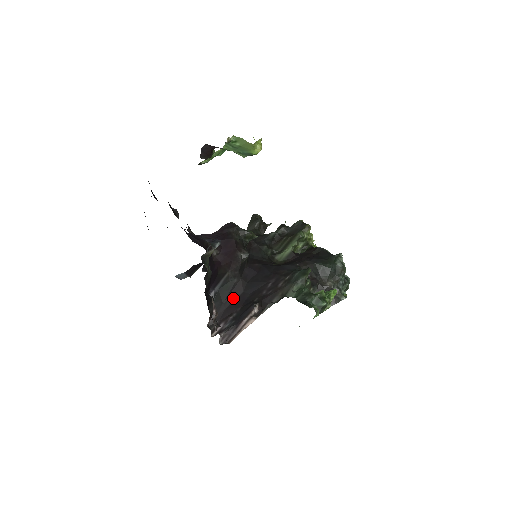
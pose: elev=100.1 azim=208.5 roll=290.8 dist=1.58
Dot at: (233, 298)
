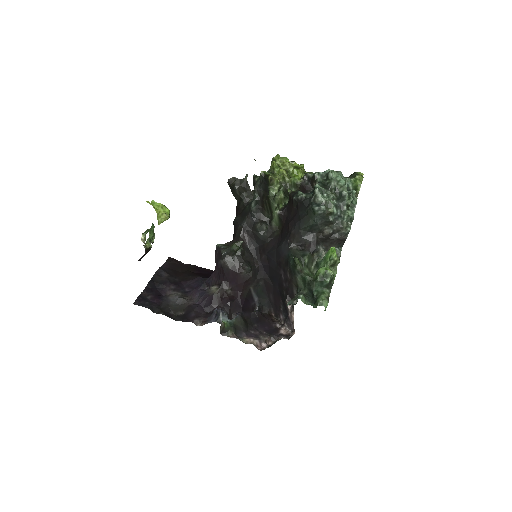
Dot at: (271, 294)
